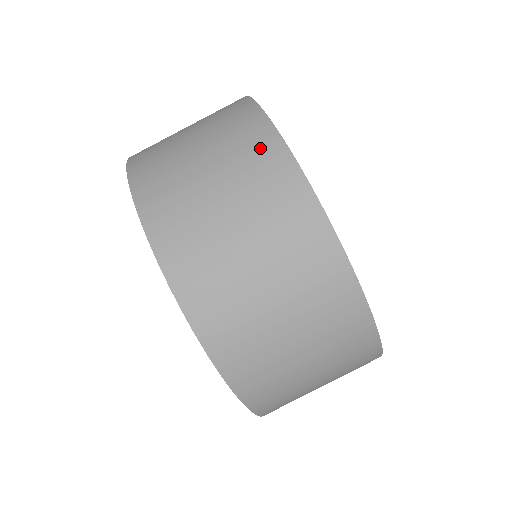
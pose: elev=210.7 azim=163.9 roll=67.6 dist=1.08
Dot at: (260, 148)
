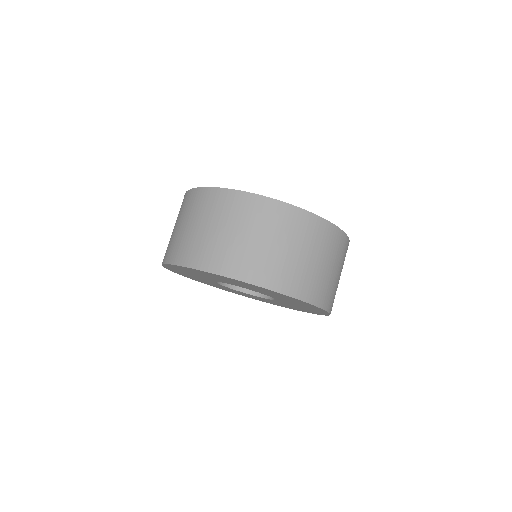
Dot at: (182, 203)
